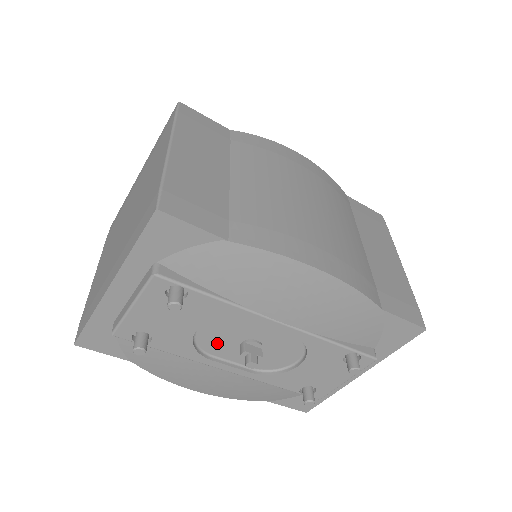
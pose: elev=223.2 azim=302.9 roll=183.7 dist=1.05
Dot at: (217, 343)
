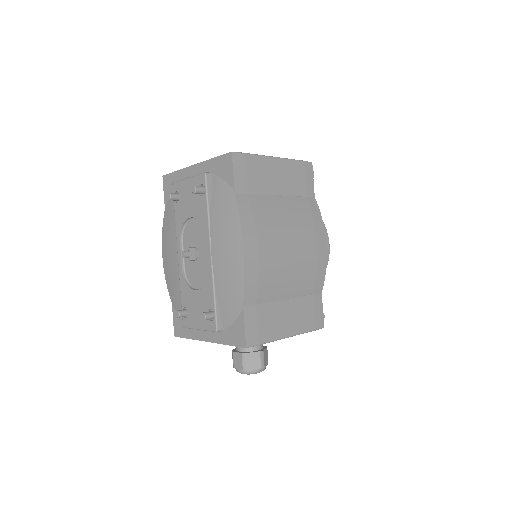
Dot at: (189, 236)
